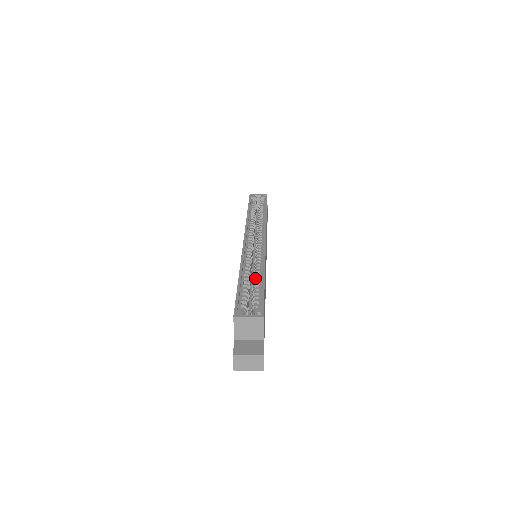
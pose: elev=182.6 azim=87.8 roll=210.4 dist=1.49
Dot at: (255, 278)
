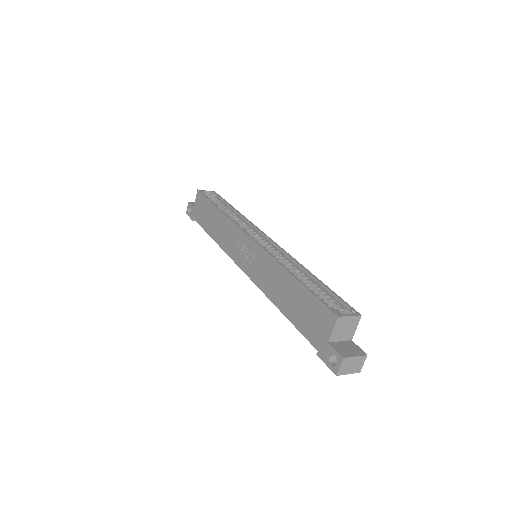
Dot at: (304, 277)
